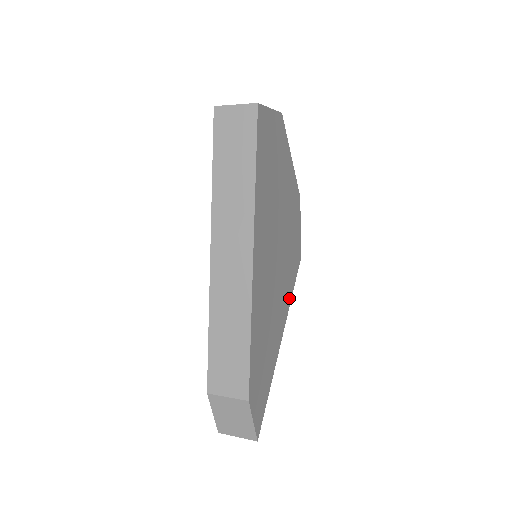
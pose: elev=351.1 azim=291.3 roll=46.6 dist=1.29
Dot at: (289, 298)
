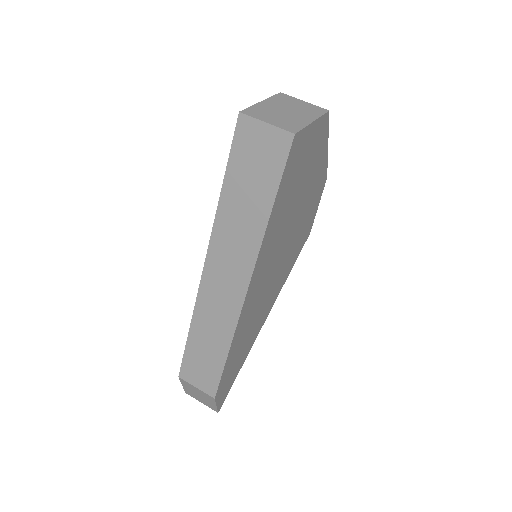
Dot at: (283, 282)
